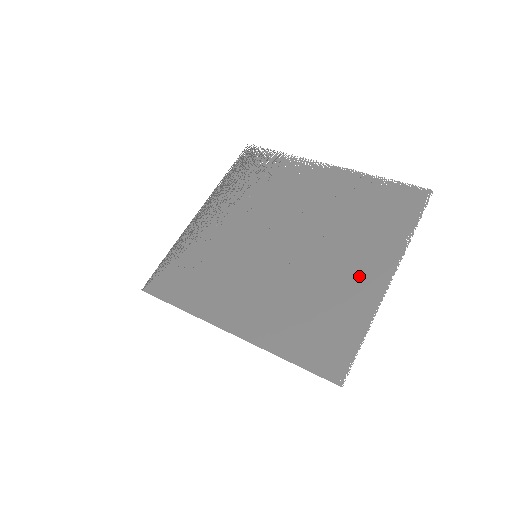
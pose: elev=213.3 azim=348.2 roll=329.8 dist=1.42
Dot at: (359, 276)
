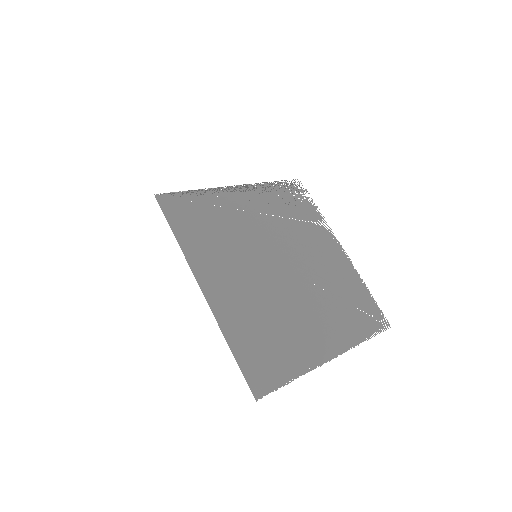
Dot at: (315, 336)
